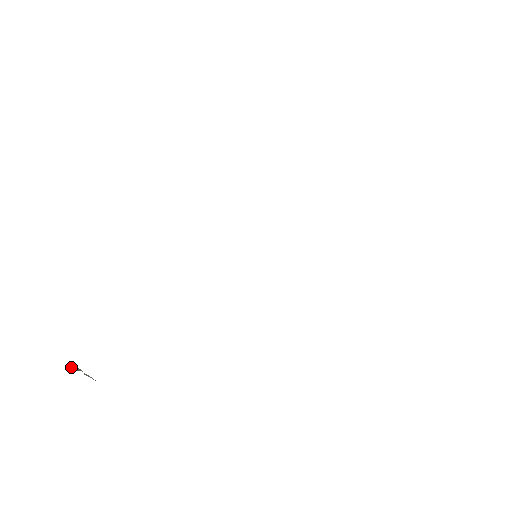
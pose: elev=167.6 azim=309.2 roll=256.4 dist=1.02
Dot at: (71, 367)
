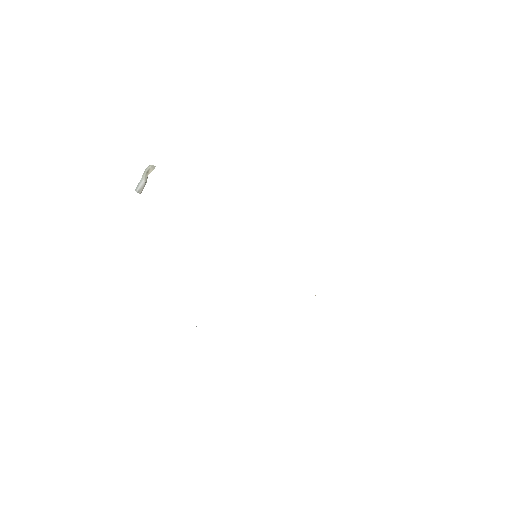
Dot at: (154, 166)
